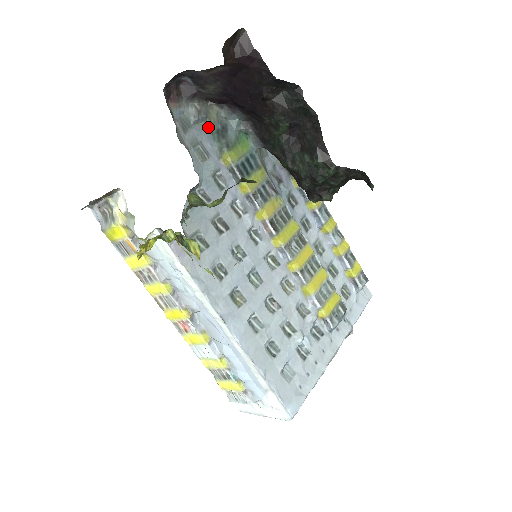
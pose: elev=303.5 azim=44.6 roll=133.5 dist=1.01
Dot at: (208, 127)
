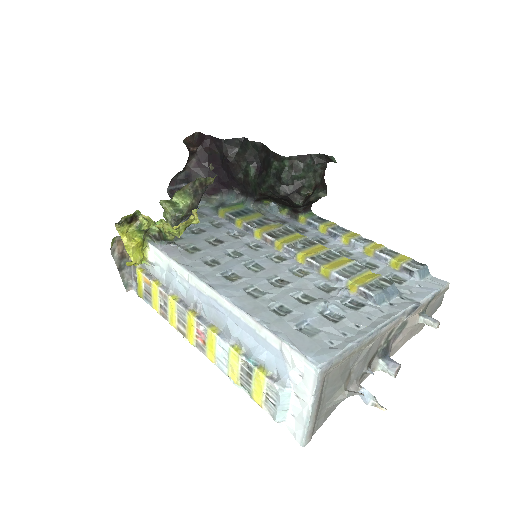
Dot at: (208, 206)
